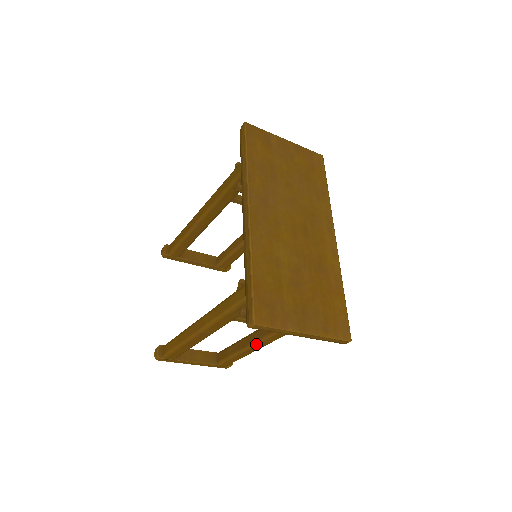
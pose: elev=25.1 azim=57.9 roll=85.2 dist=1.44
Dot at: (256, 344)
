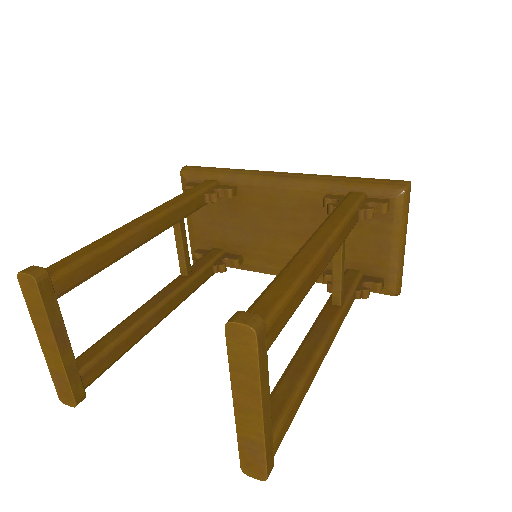
Dot at: (325, 343)
